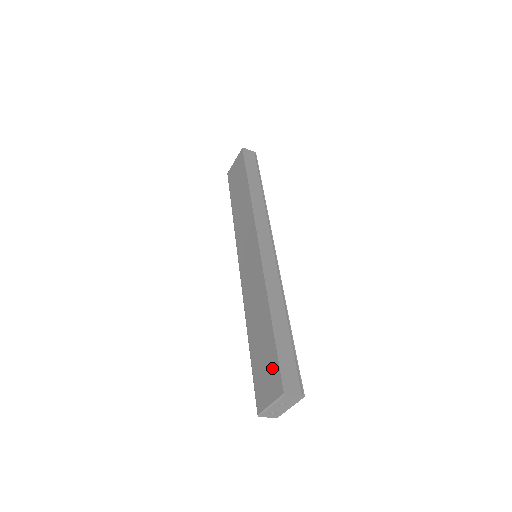
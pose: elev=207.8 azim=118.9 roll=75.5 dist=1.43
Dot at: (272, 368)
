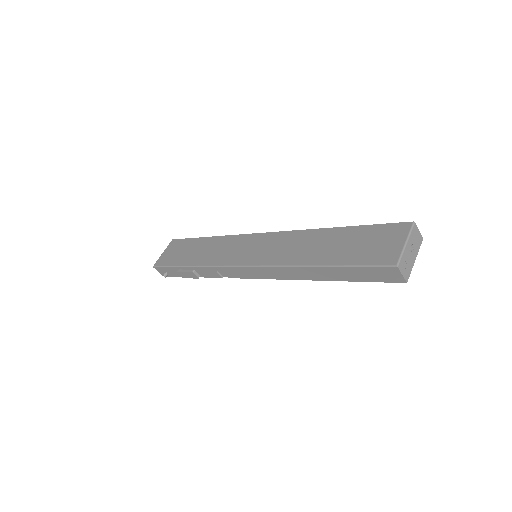
Dot at: (378, 233)
